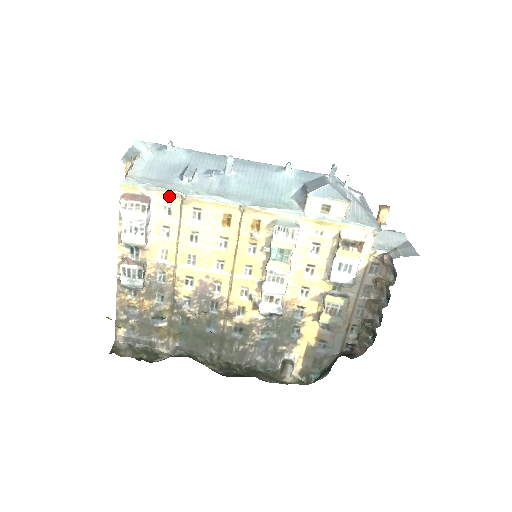
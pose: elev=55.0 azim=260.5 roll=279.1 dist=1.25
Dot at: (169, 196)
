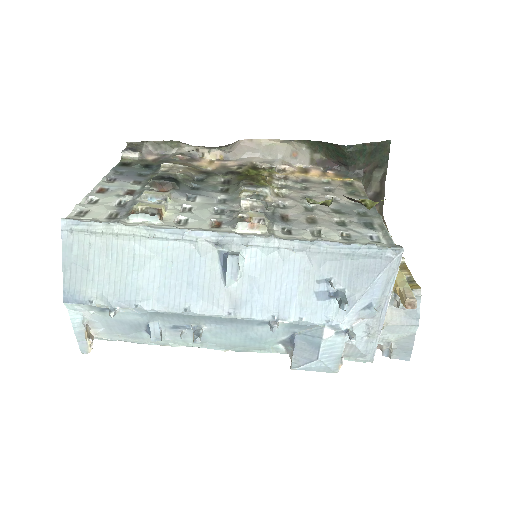
Dot at: occluded
